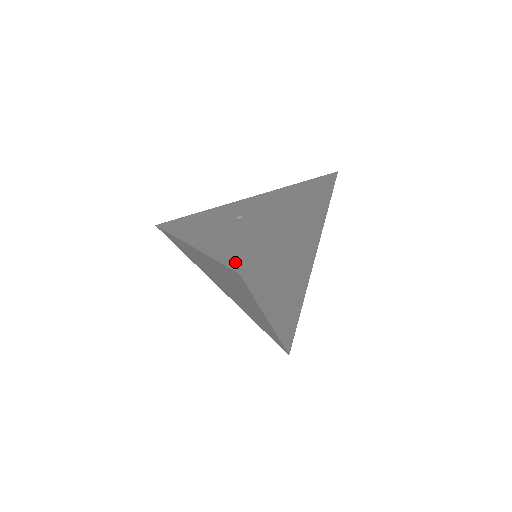
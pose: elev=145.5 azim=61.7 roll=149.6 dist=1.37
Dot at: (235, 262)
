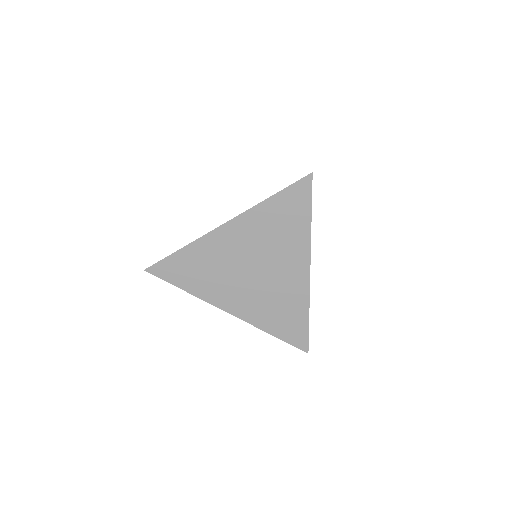
Dot at: occluded
